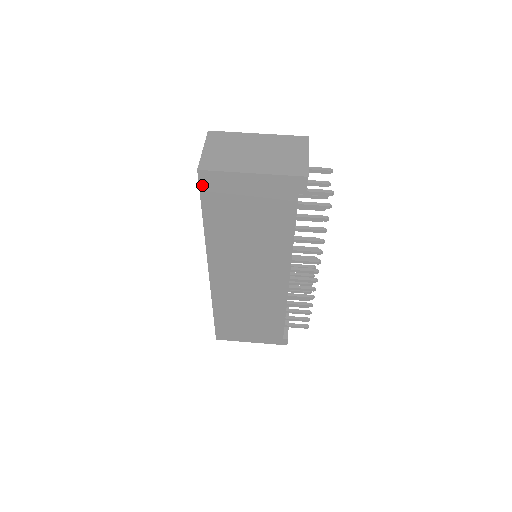
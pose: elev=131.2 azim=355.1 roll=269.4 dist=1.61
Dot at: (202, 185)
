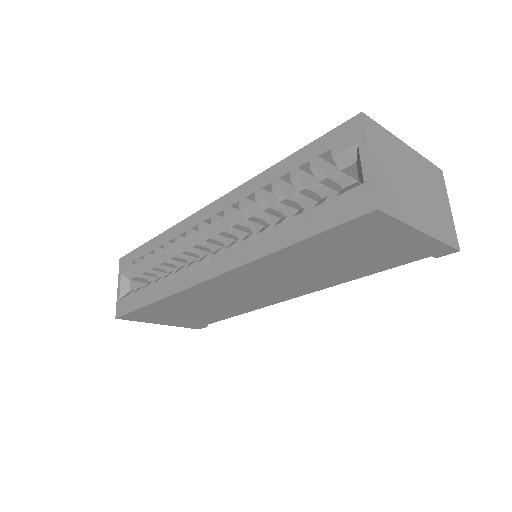
Dot at: (353, 222)
